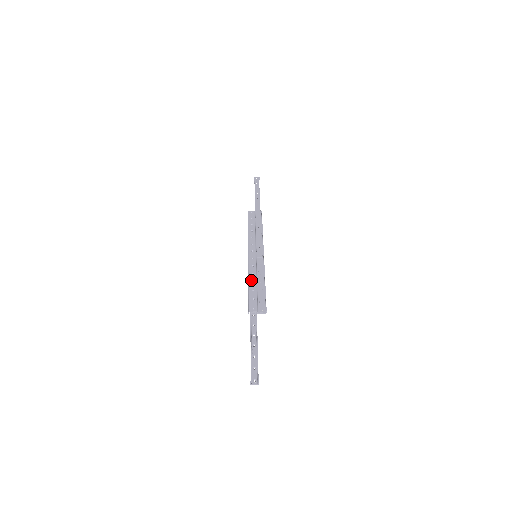
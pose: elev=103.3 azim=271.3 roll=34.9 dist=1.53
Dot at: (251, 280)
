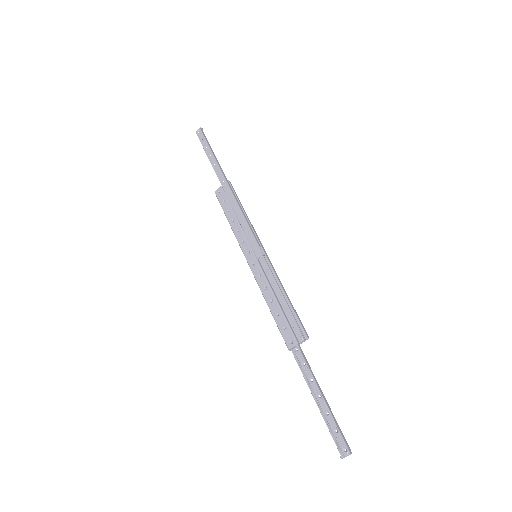
Dot at: (268, 299)
